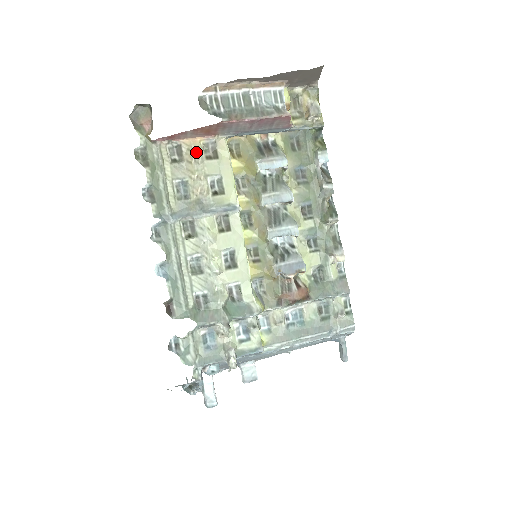
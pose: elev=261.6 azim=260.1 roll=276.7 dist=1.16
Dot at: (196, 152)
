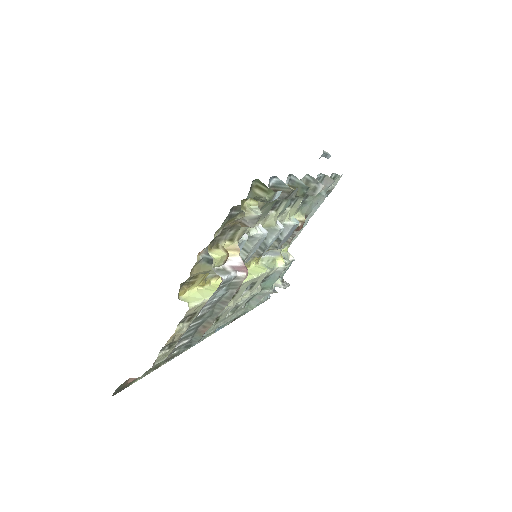
Dot at: (179, 332)
